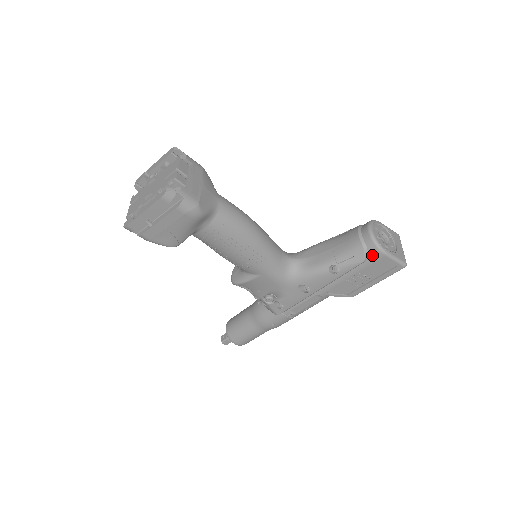
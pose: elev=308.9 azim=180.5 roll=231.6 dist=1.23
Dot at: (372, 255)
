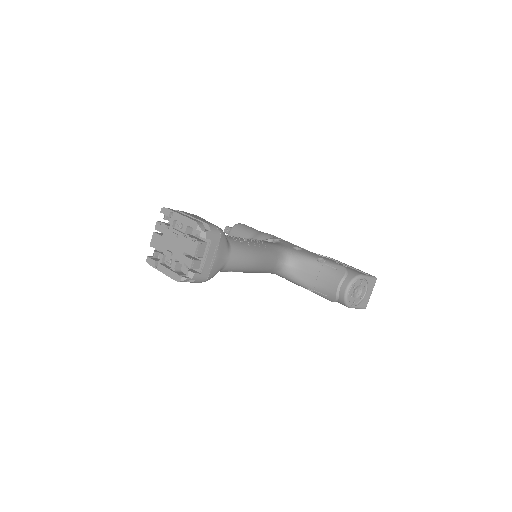
Dot at: (340, 303)
